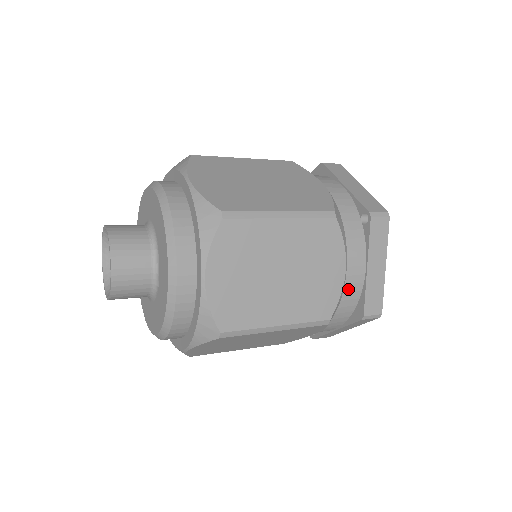
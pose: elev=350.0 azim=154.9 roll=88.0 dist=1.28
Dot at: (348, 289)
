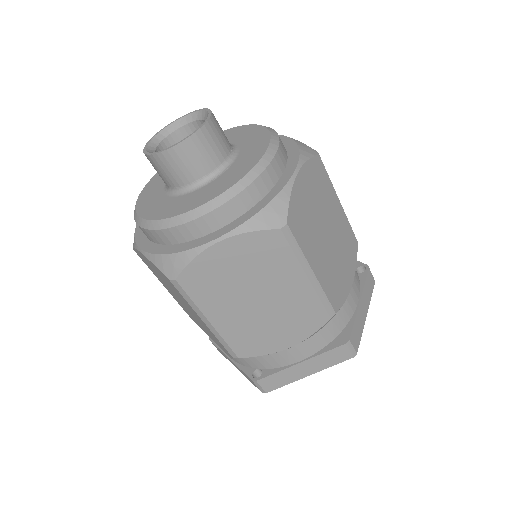
Dot at: (346, 306)
